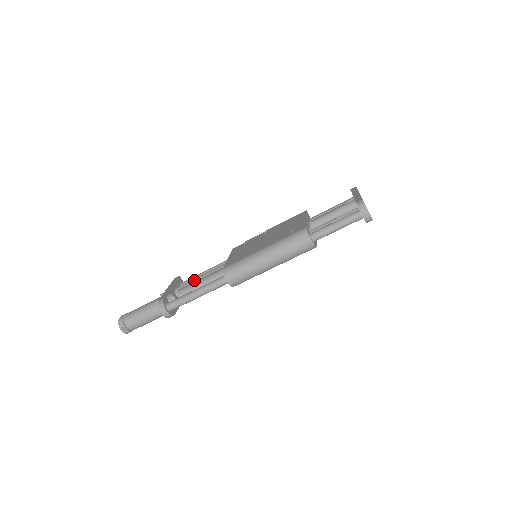
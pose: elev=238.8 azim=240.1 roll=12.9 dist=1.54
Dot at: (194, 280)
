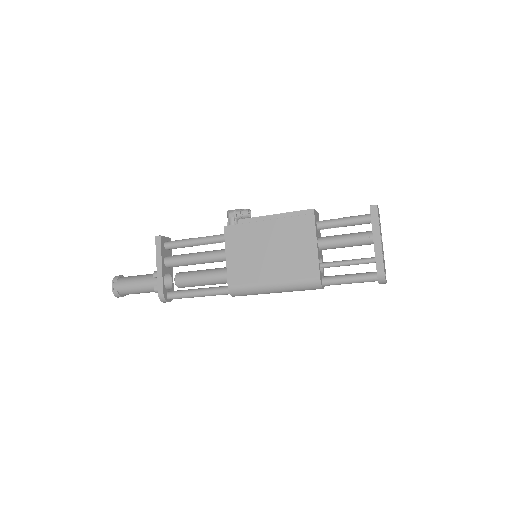
Dot at: (186, 262)
